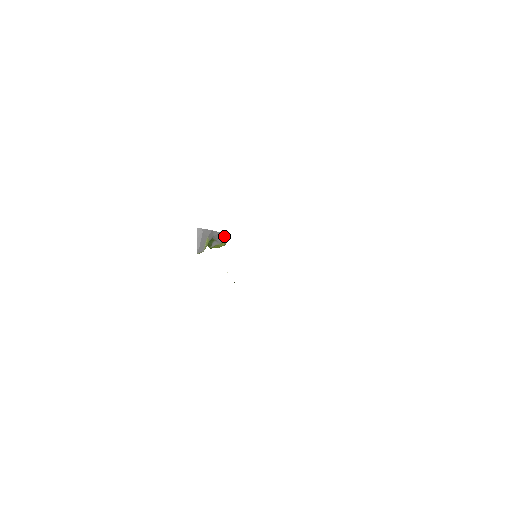
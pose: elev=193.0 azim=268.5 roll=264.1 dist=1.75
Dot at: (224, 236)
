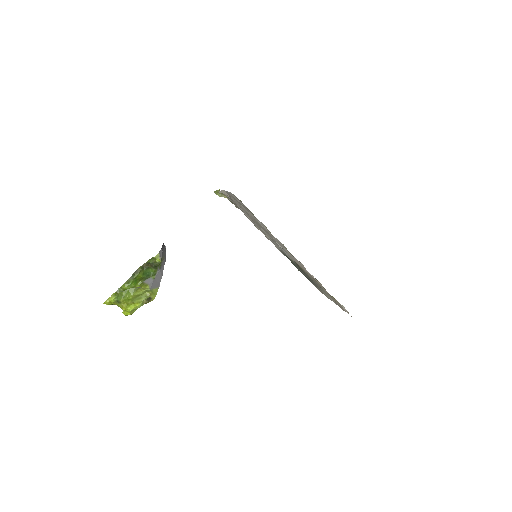
Dot at: (157, 287)
